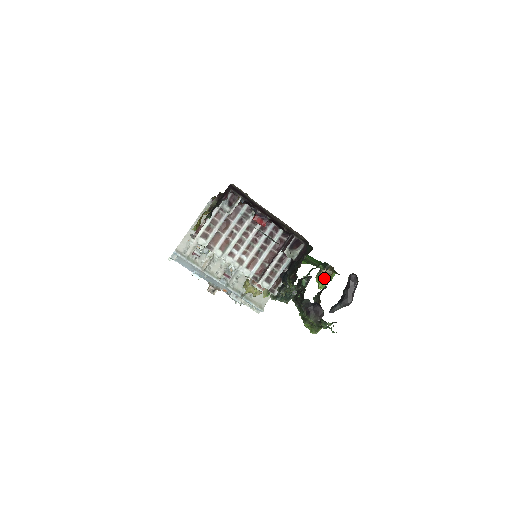
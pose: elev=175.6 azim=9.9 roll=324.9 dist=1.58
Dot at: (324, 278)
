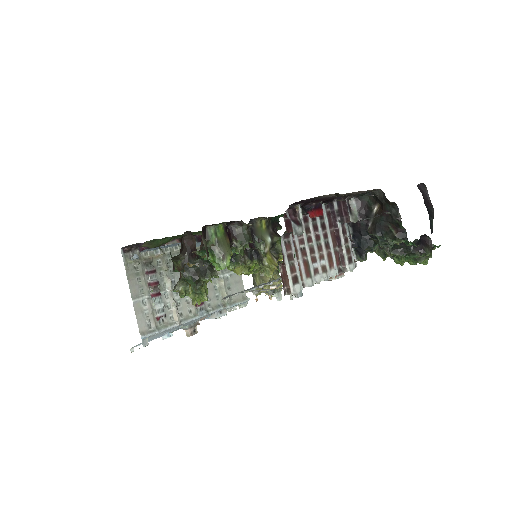
Dot at: occluded
